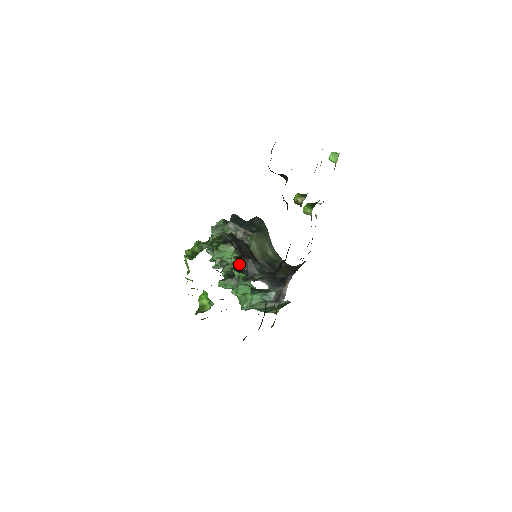
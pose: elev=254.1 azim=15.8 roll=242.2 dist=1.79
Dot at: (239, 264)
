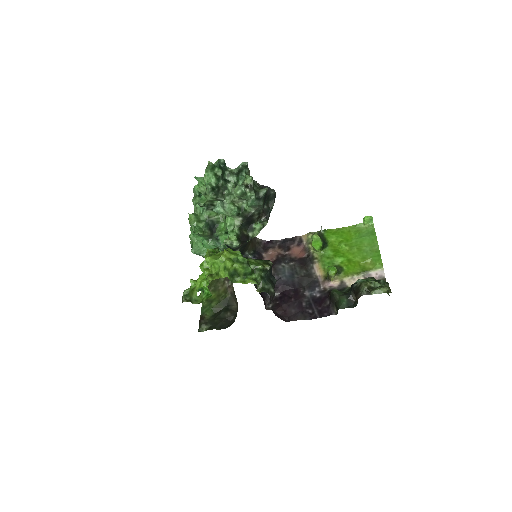
Dot at: (236, 247)
